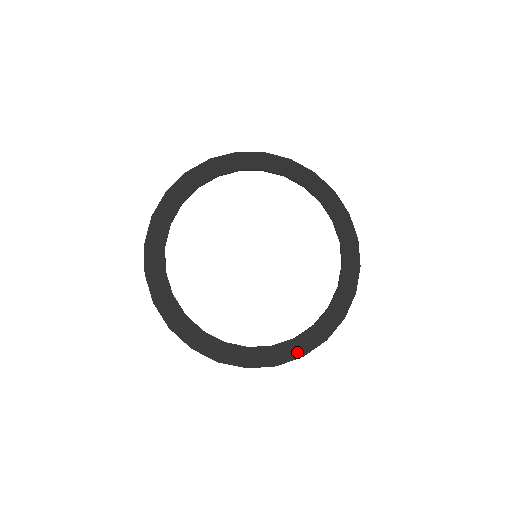
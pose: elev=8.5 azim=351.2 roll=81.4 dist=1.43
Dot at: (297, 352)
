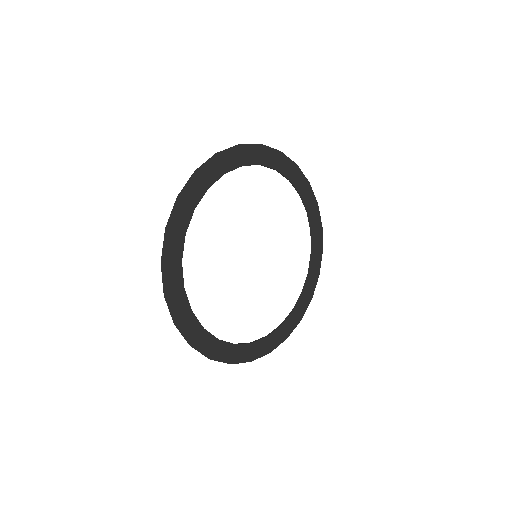
Dot at: (210, 351)
